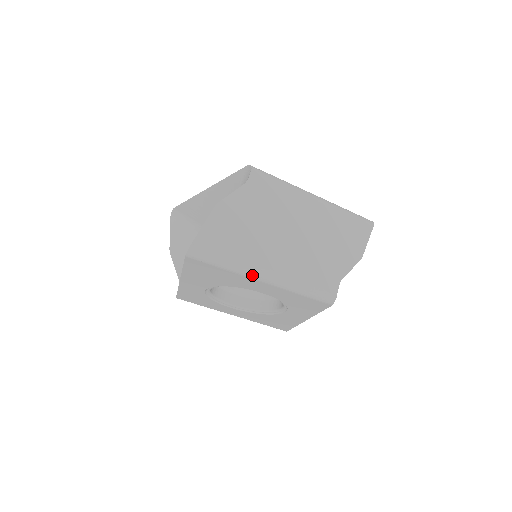
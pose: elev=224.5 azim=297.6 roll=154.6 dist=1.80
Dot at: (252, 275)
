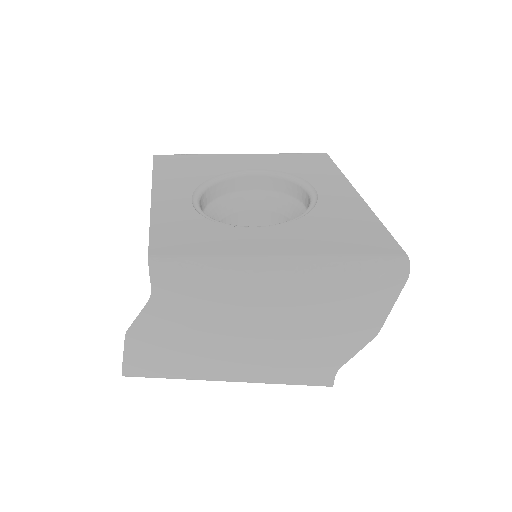
Dot at: occluded
